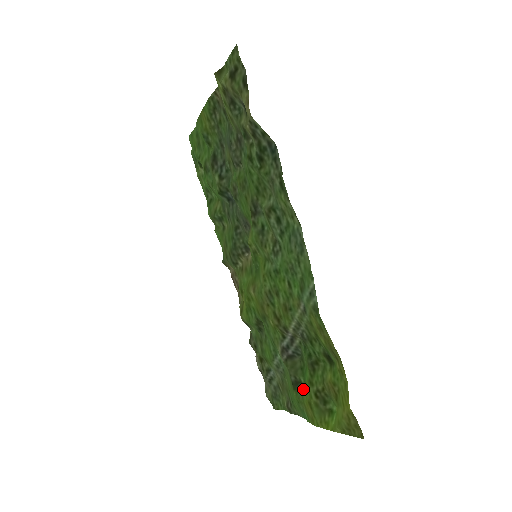
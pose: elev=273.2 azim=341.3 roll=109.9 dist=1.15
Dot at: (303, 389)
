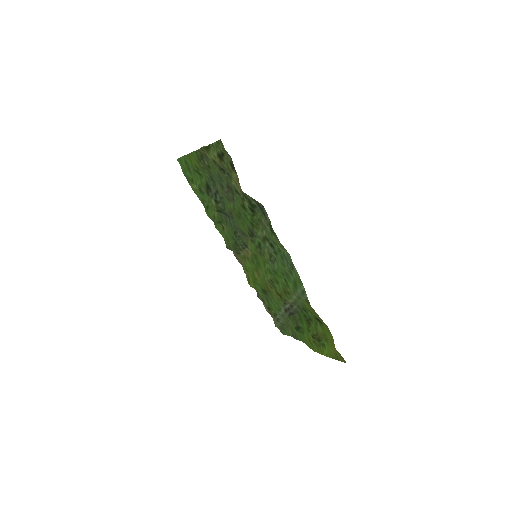
Dot at: (303, 330)
